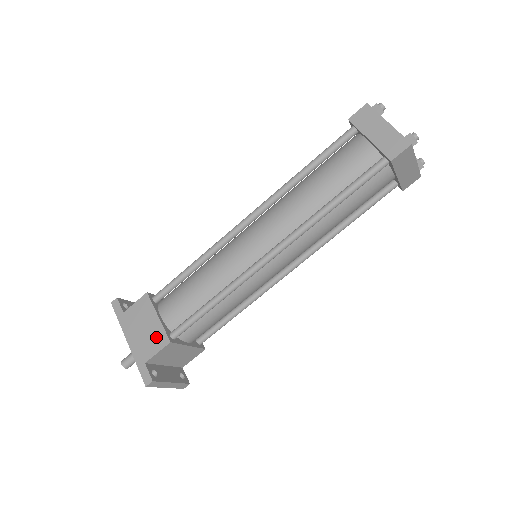
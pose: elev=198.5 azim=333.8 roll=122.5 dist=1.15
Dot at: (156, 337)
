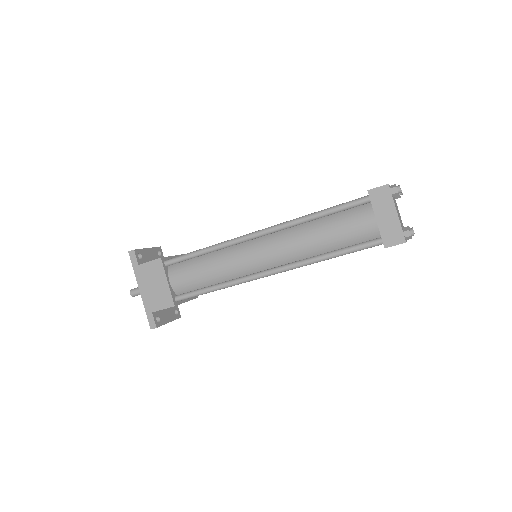
Dot at: (164, 297)
